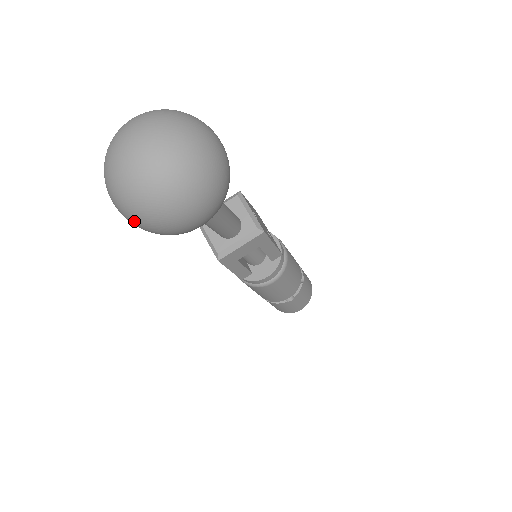
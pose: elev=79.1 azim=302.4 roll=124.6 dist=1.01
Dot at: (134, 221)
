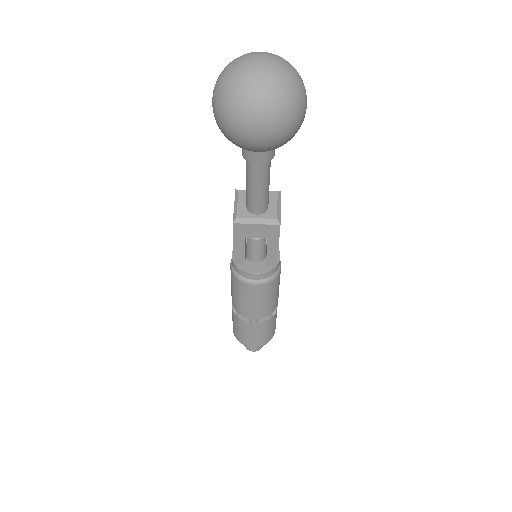
Dot at: (220, 107)
